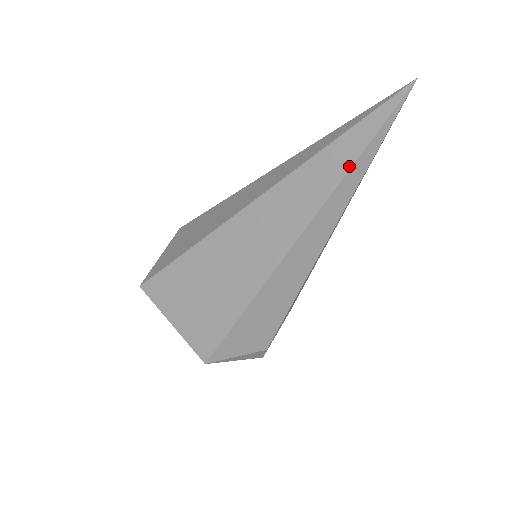
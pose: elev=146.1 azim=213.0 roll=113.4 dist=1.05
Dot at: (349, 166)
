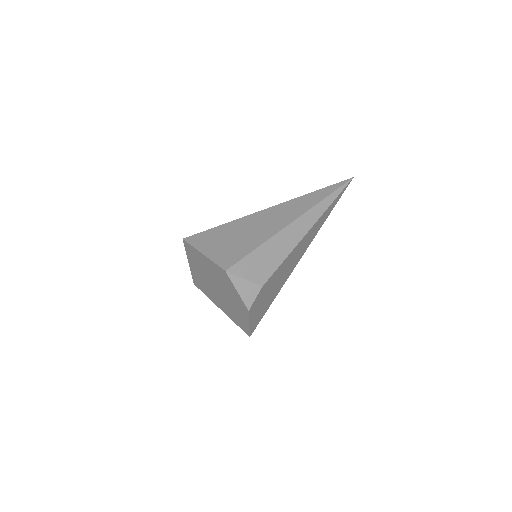
Dot at: (327, 195)
